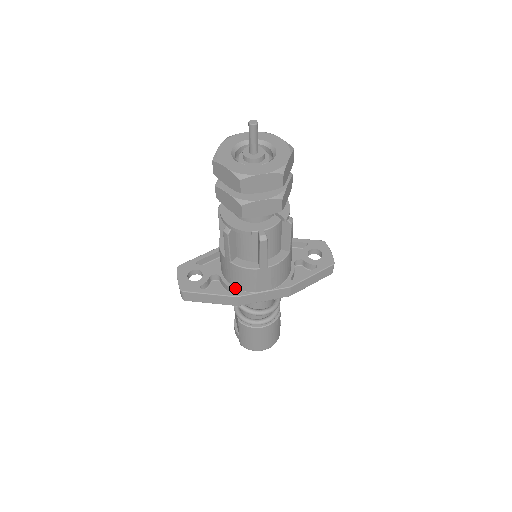
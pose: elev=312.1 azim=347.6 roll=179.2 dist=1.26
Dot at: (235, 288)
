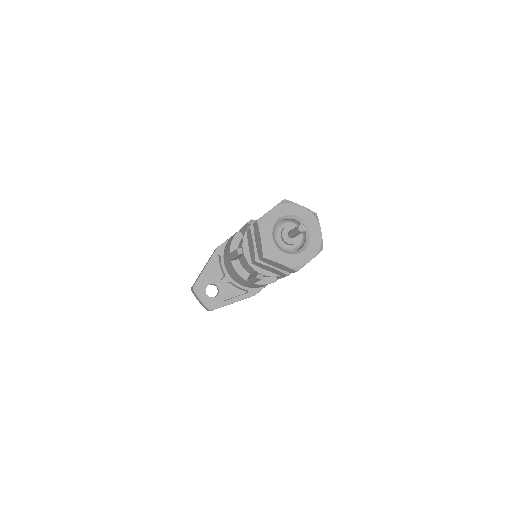
Dot at: (250, 288)
